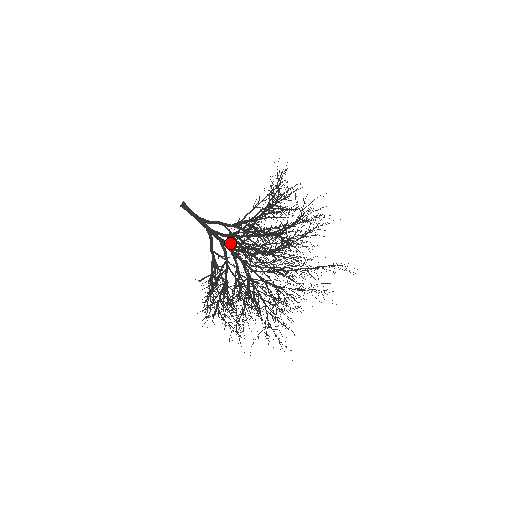
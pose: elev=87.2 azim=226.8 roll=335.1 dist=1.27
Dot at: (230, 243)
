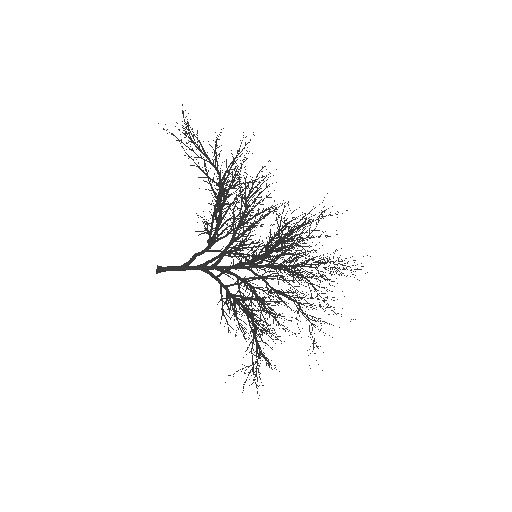
Dot at: (224, 249)
